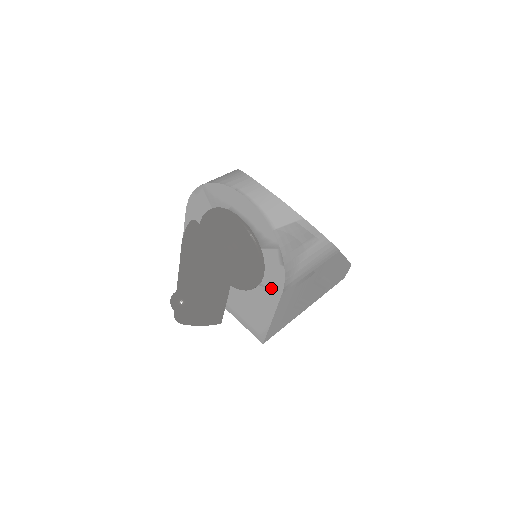
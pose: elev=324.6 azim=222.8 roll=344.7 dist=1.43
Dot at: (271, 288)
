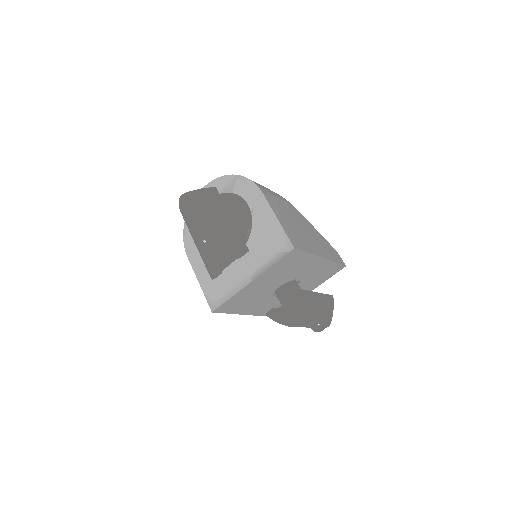
Dot at: (256, 202)
